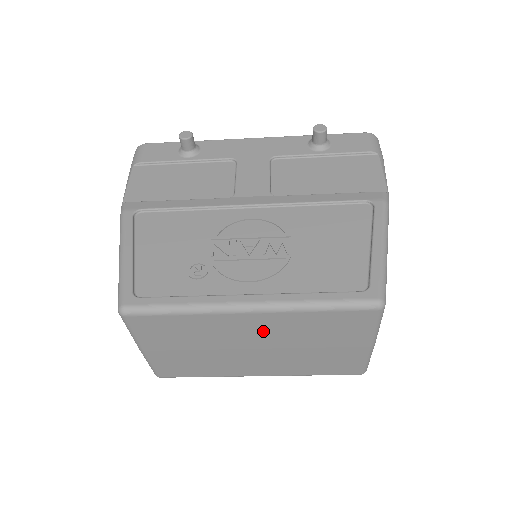
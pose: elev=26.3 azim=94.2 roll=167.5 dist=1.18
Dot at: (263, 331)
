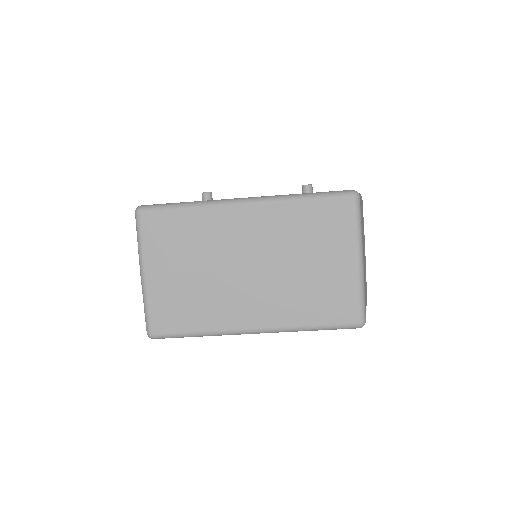
Dot at: (257, 235)
